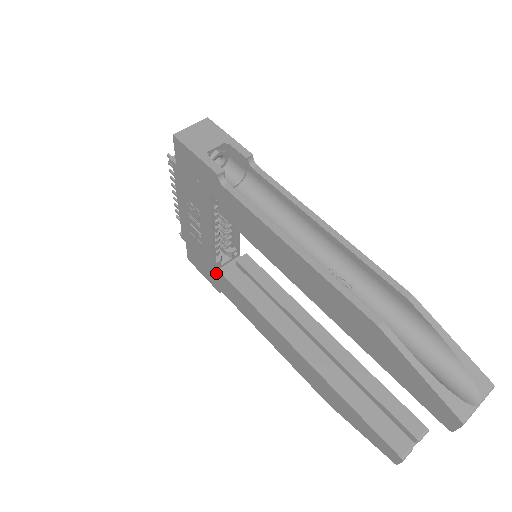
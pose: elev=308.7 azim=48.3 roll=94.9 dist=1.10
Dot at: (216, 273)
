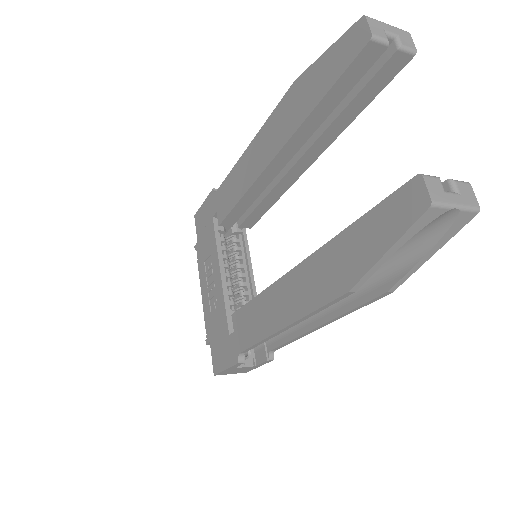
Dot at: (232, 334)
